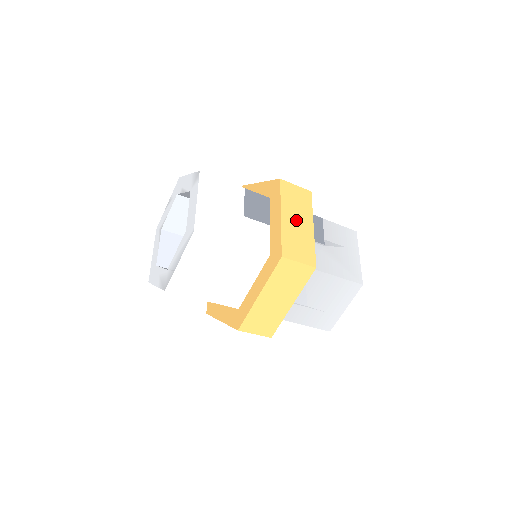
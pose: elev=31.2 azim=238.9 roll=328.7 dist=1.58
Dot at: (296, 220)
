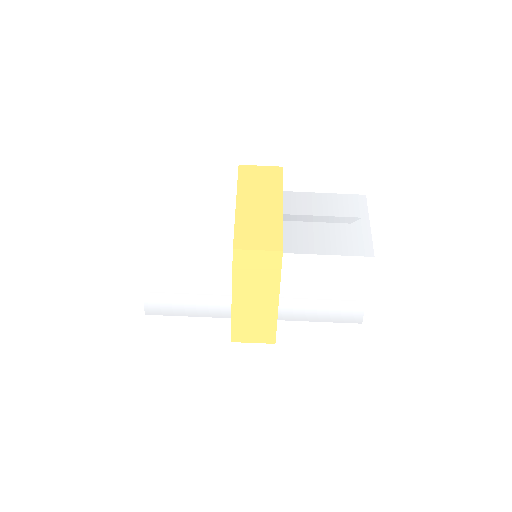
Dot at: occluded
